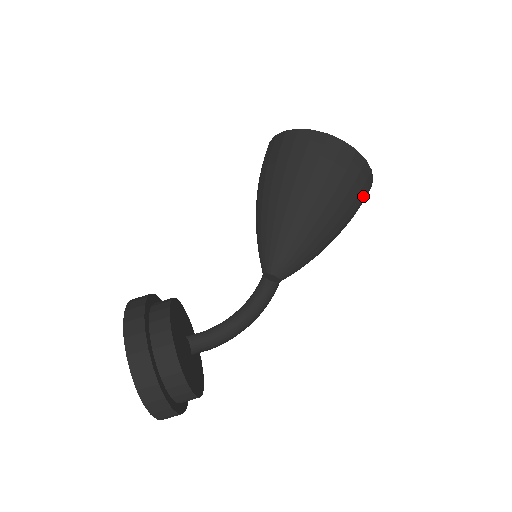
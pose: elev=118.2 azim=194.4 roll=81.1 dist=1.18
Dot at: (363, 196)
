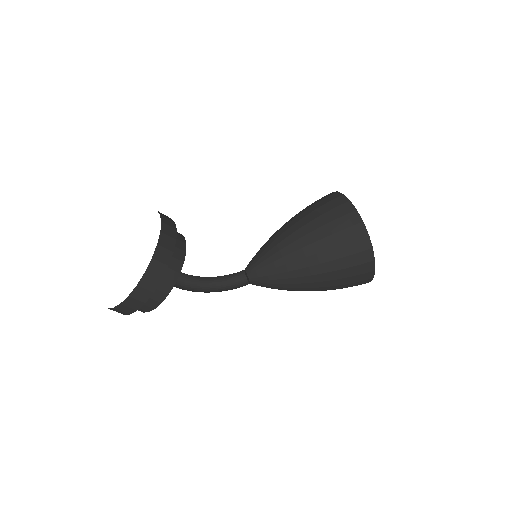
Dot at: occluded
